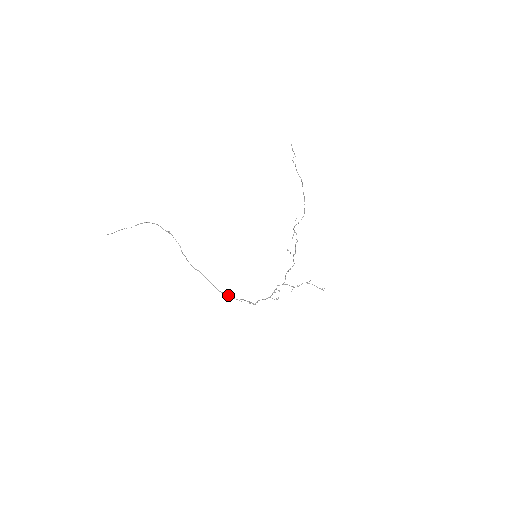
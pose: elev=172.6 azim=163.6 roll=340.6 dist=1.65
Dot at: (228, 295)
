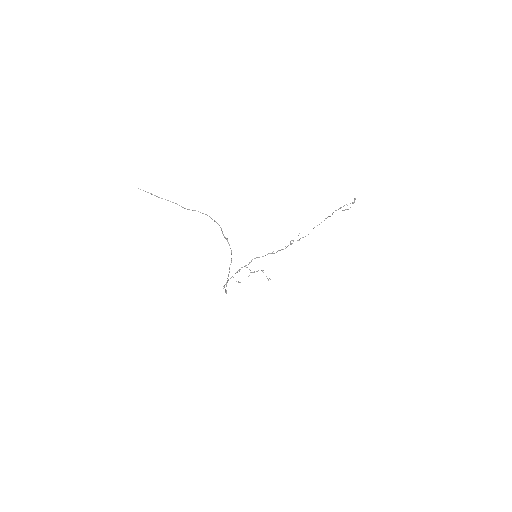
Dot at: occluded
